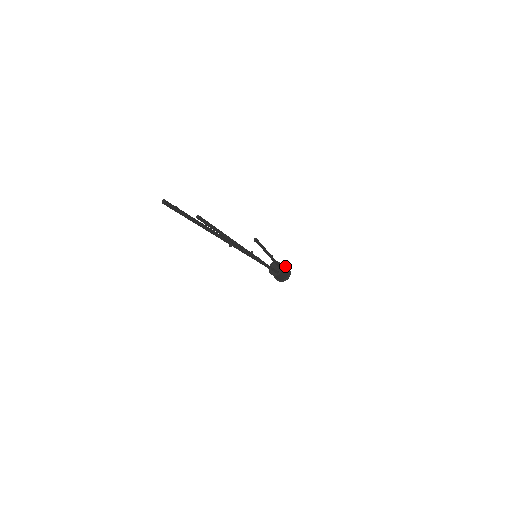
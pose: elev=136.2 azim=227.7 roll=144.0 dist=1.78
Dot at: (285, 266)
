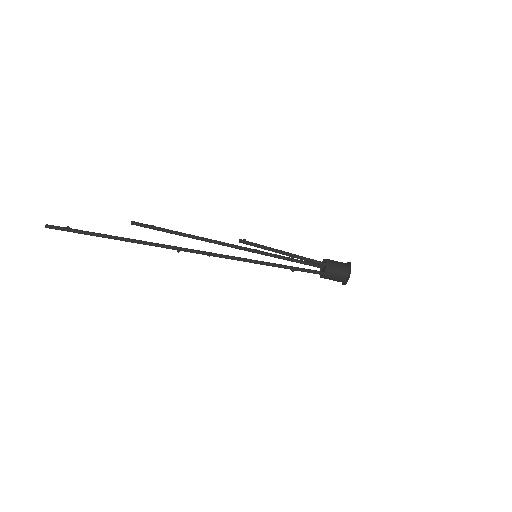
Dot at: (350, 266)
